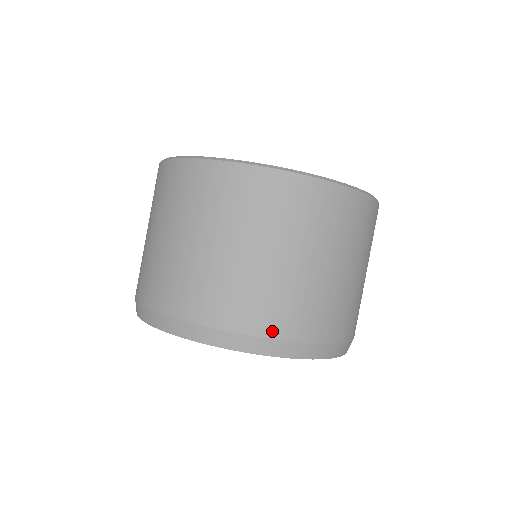
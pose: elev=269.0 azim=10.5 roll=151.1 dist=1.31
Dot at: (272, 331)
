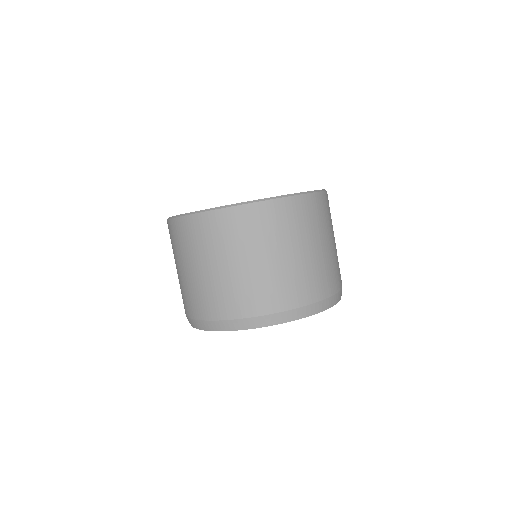
Dot at: (336, 288)
